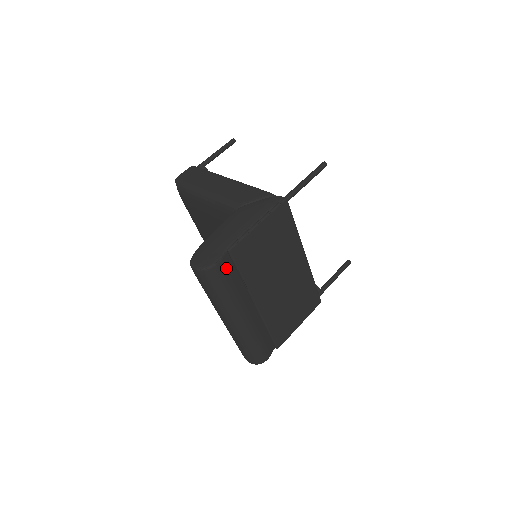
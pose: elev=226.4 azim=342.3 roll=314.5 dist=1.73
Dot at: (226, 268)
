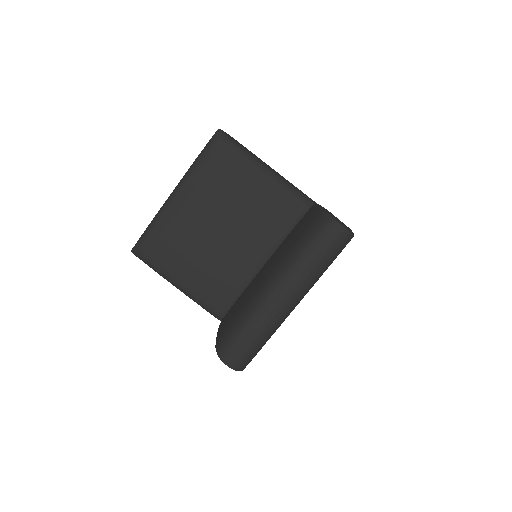
Dot at: occluded
